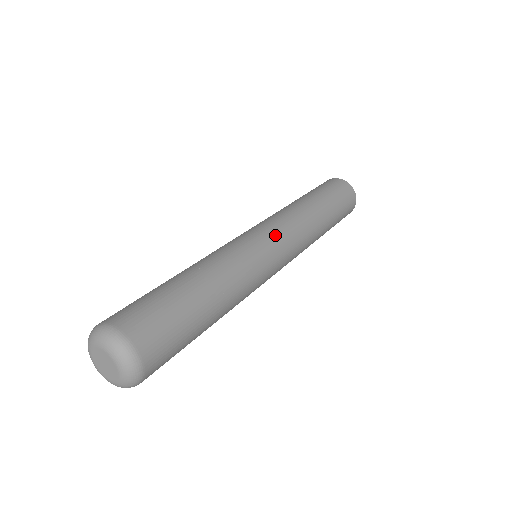
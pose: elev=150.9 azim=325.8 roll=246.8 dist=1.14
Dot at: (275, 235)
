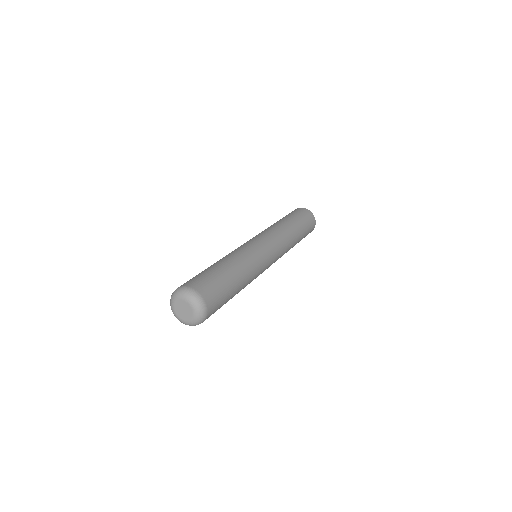
Dot at: (265, 239)
